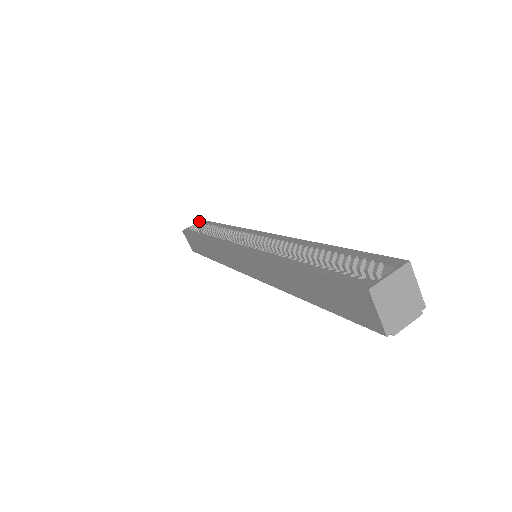
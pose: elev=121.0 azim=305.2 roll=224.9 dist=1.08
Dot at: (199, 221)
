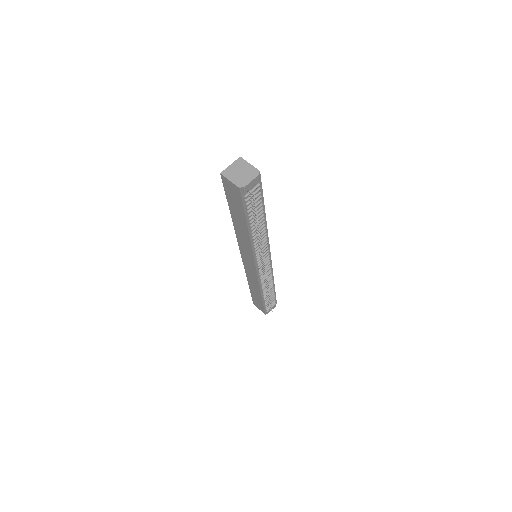
Dot at: occluded
